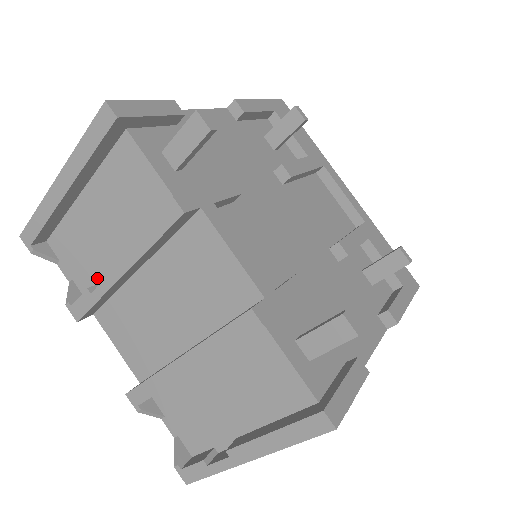
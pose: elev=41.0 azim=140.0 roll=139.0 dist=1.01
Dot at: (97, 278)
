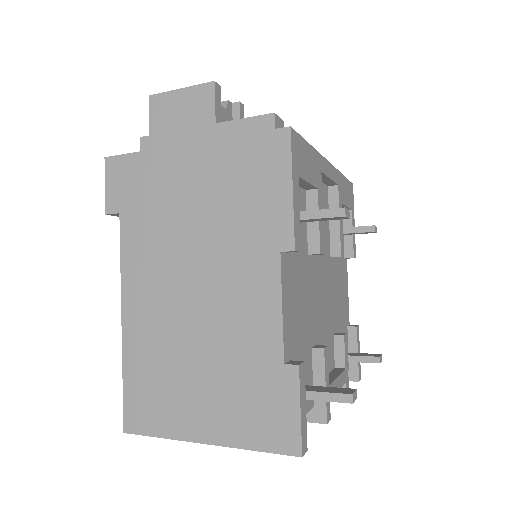
Dot at: occluded
